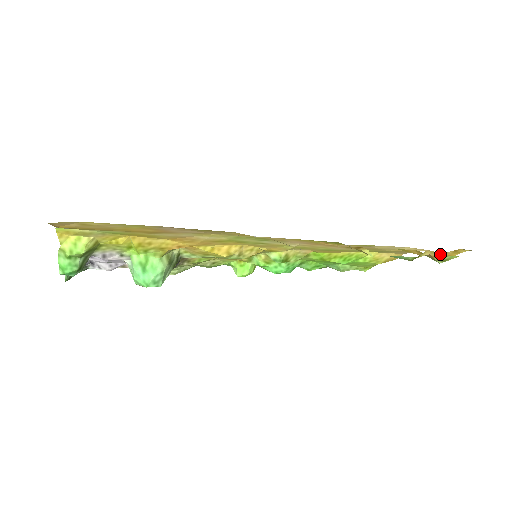
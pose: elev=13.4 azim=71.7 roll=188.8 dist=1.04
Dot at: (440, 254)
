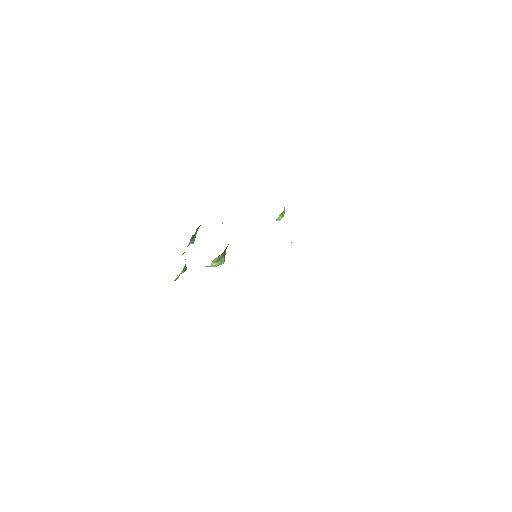
Dot at: occluded
